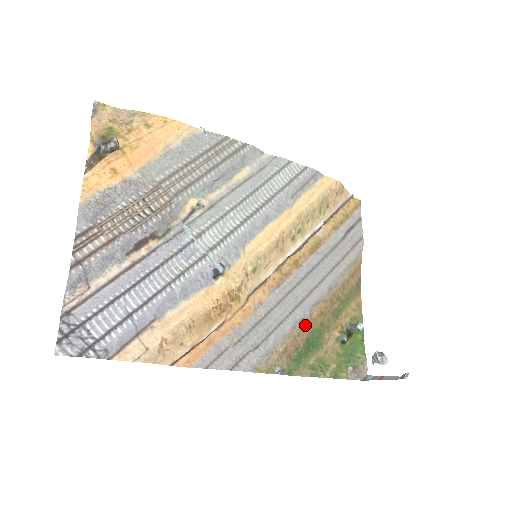
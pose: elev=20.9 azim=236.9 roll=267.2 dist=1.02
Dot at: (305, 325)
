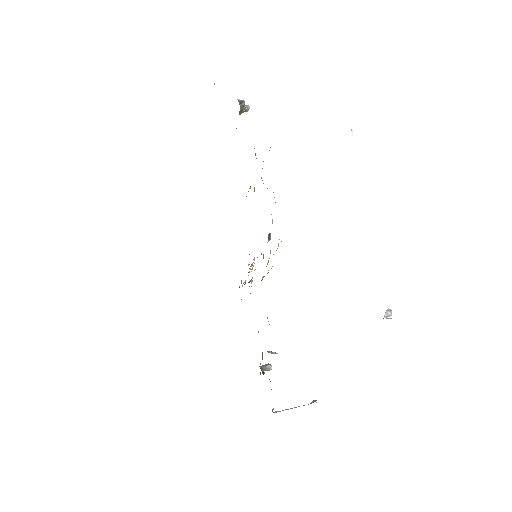
Dot at: occluded
